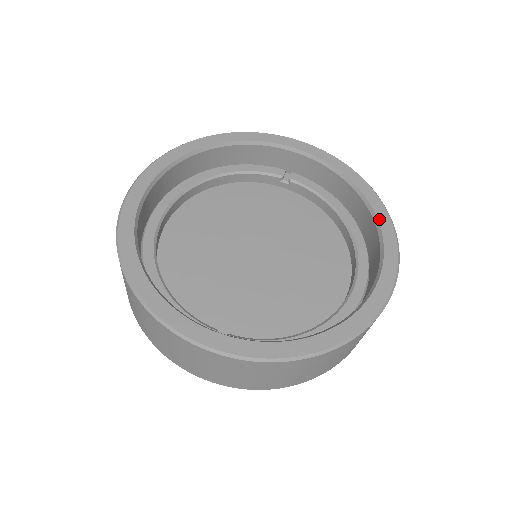
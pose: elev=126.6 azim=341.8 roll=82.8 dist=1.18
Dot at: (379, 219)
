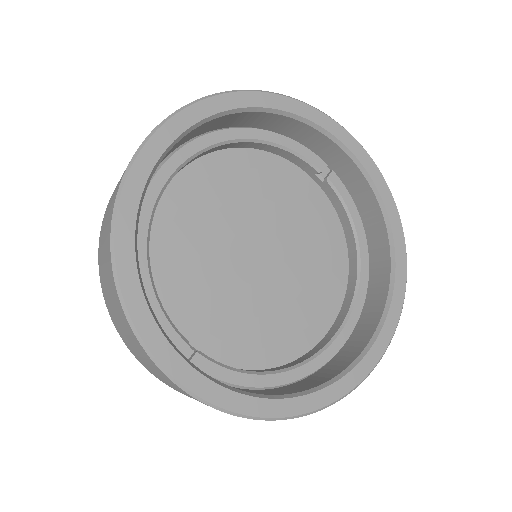
Dot at: (396, 281)
